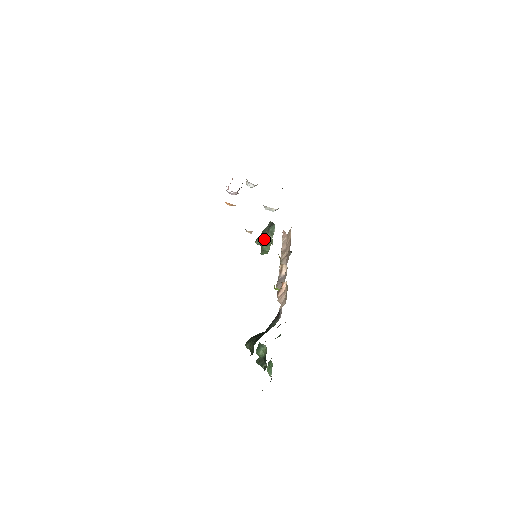
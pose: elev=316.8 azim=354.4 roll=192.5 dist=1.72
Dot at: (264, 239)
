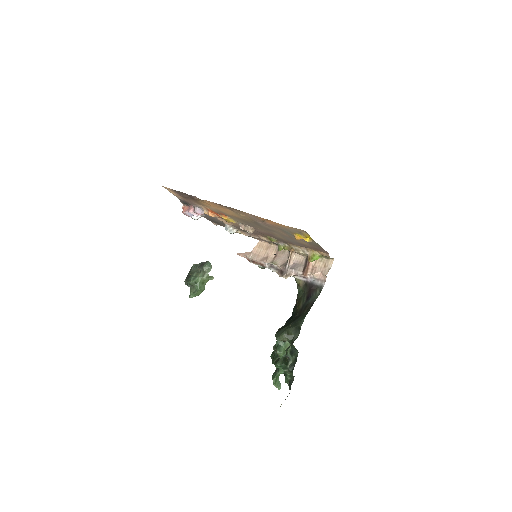
Dot at: (201, 276)
